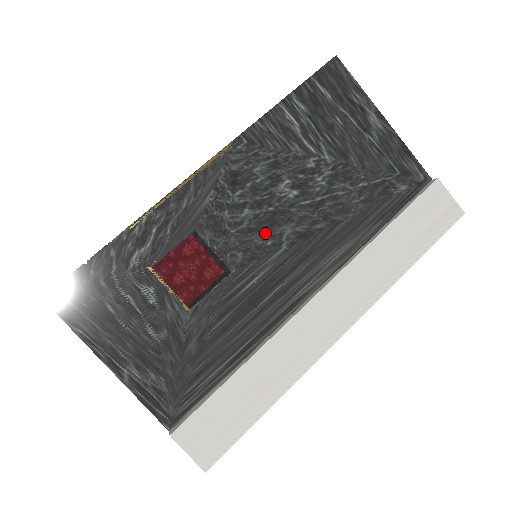
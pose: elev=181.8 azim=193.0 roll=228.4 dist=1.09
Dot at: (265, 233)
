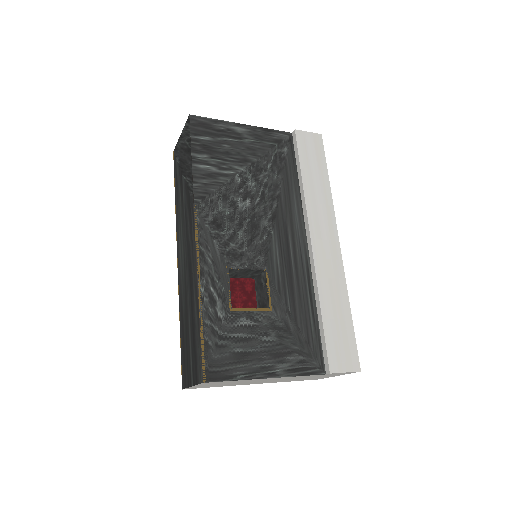
Dot at: (258, 235)
